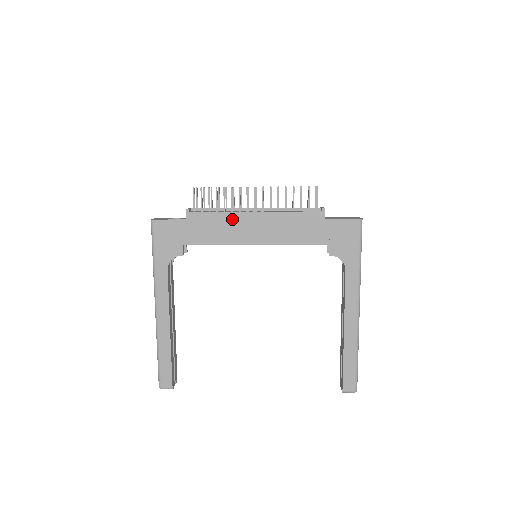
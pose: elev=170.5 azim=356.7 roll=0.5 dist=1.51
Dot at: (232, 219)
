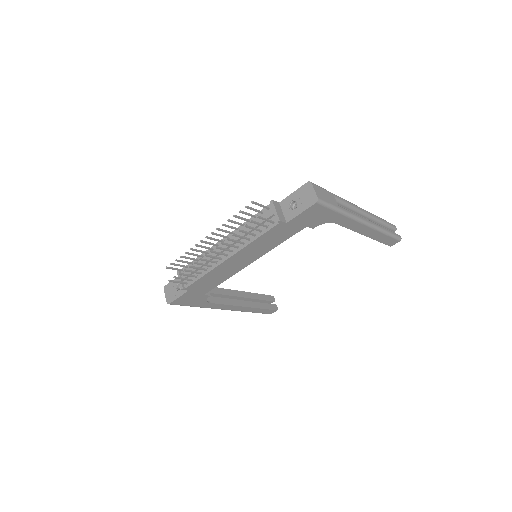
Dot at: (218, 270)
